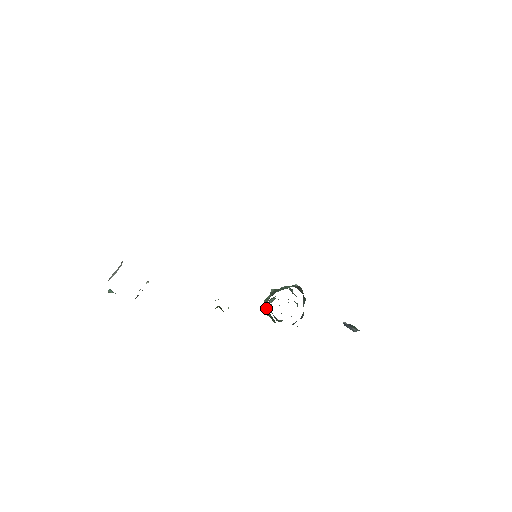
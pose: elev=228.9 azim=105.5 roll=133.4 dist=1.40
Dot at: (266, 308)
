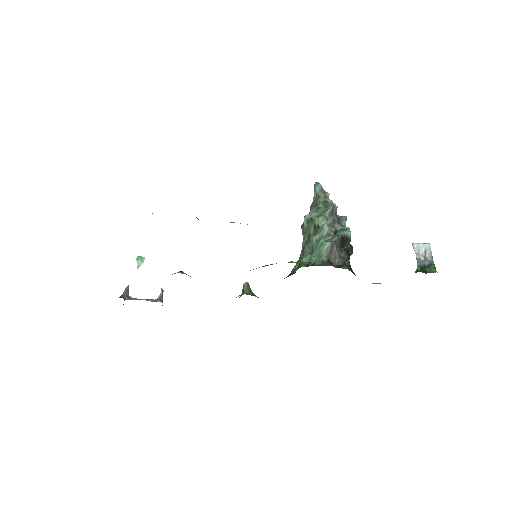
Dot at: occluded
